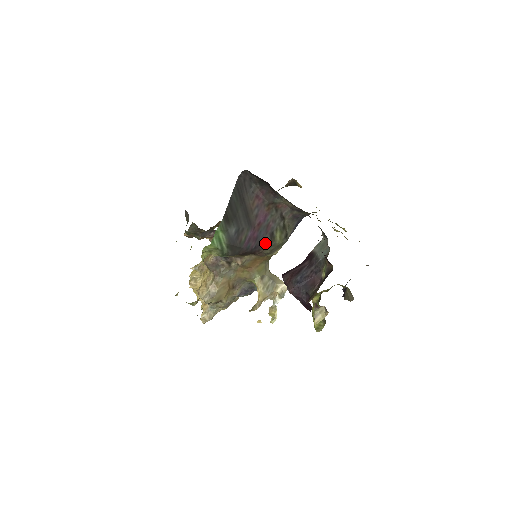
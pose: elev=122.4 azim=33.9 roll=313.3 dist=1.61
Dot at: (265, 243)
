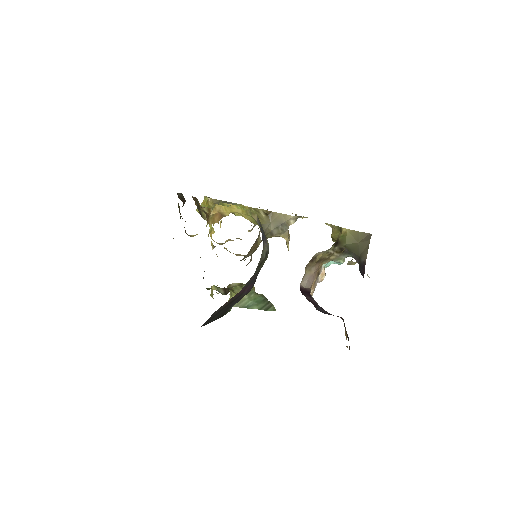
Dot at: occluded
